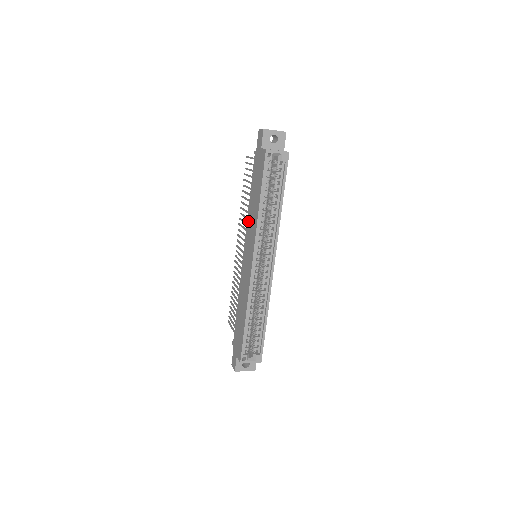
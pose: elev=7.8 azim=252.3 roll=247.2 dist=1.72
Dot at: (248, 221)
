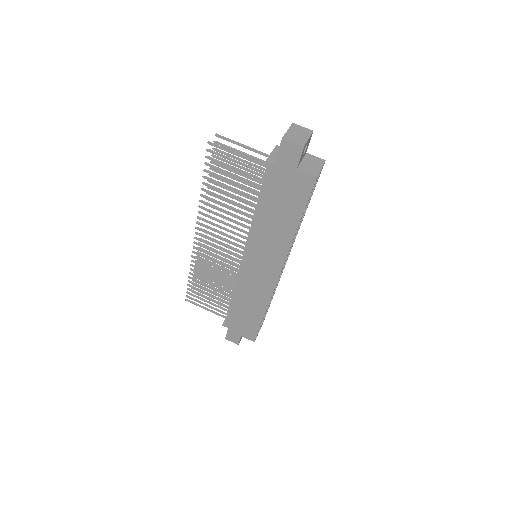
Dot at: (256, 235)
